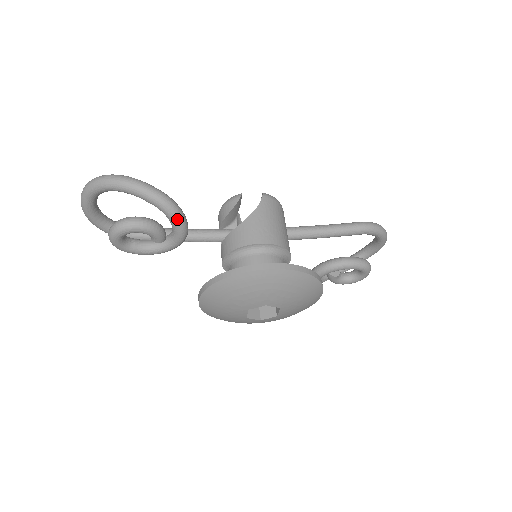
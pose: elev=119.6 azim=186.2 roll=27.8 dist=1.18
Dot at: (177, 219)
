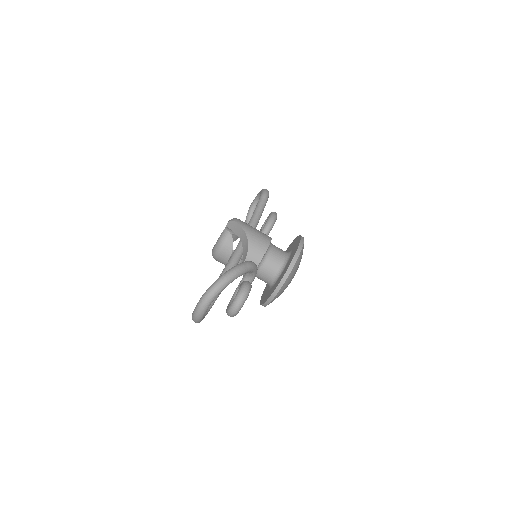
Dot at: occluded
